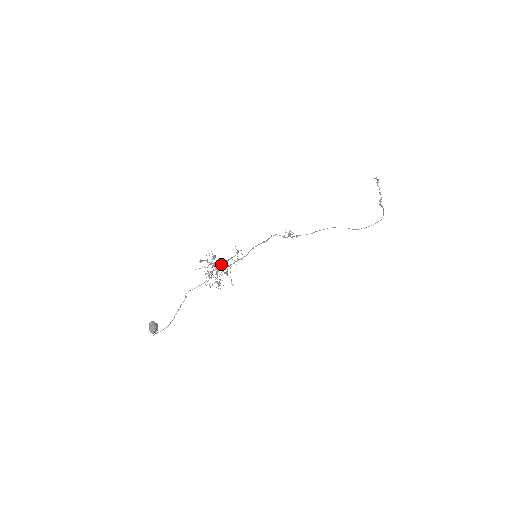
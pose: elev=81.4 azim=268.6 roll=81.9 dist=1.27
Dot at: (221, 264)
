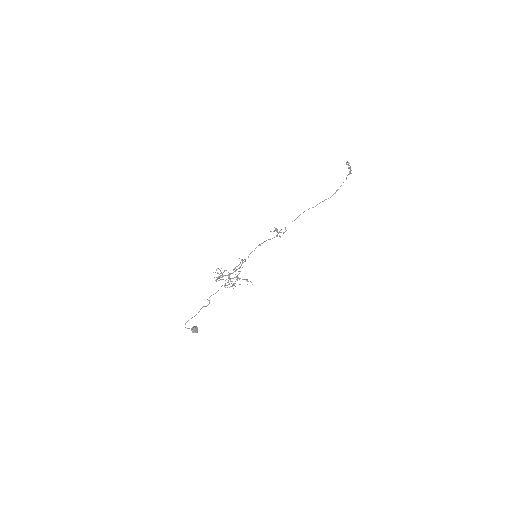
Dot at: occluded
